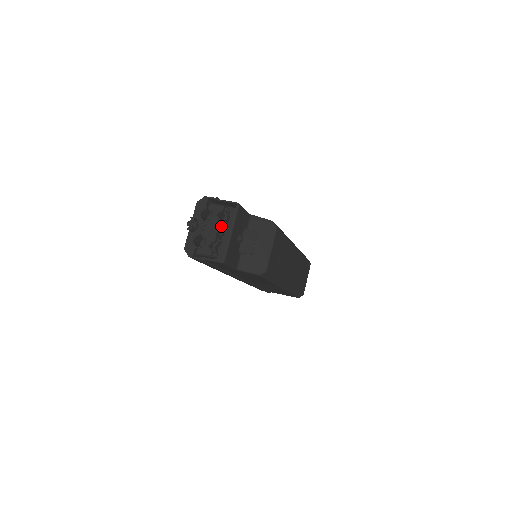
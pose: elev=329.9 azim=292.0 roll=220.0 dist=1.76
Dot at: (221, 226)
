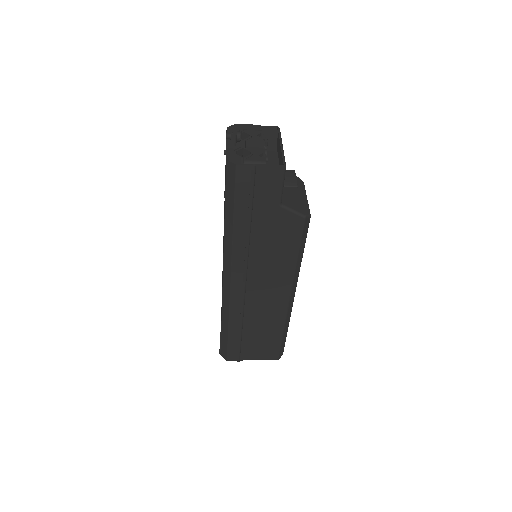
Dot at: occluded
